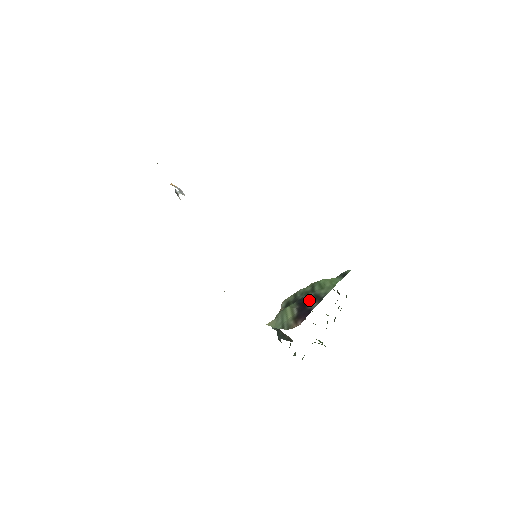
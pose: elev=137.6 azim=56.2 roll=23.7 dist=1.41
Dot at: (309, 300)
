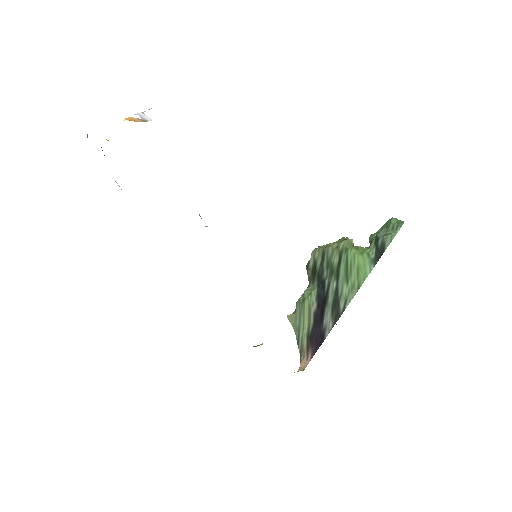
Dot at: (328, 302)
